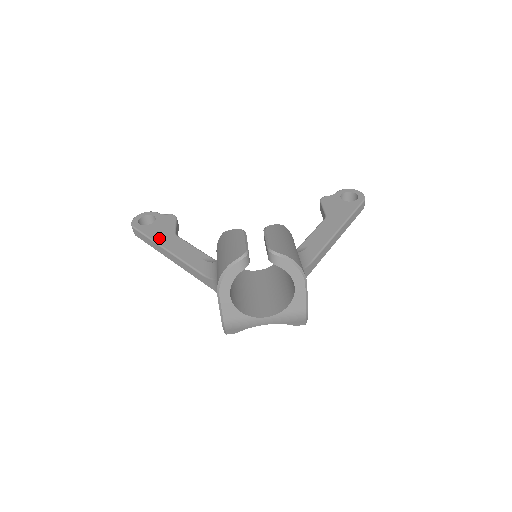
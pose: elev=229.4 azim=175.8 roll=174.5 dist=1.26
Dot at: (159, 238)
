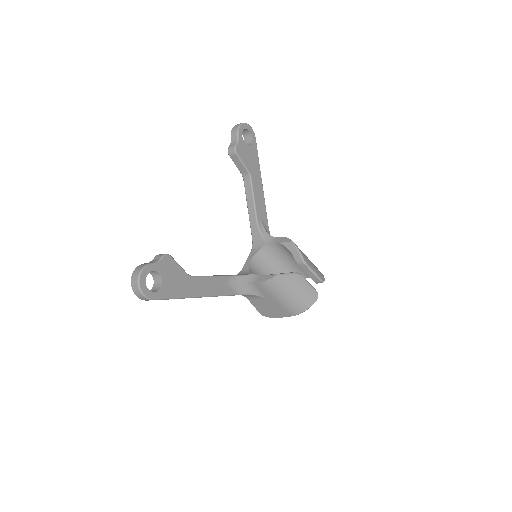
Dot at: (185, 292)
